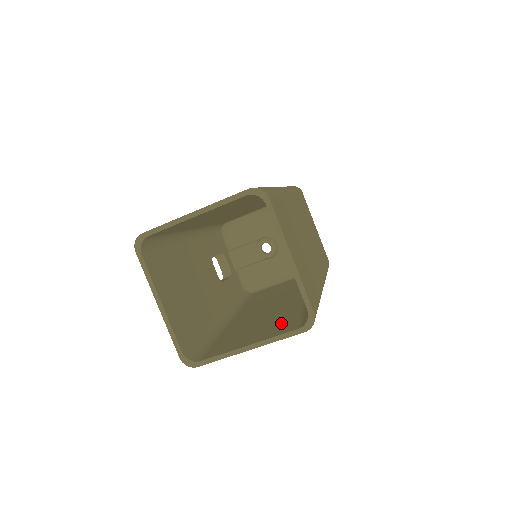
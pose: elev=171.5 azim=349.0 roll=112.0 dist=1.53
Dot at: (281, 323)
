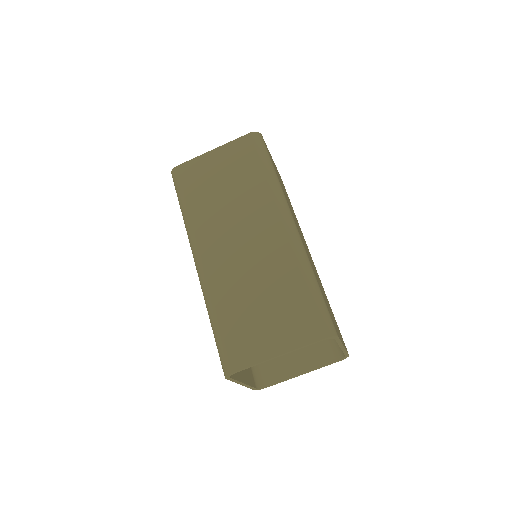
Dot at: occluded
